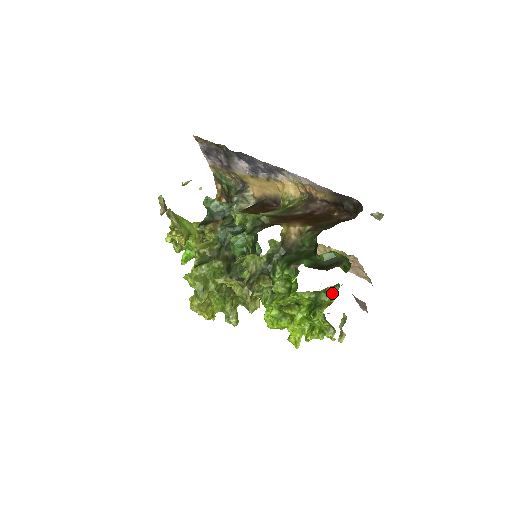
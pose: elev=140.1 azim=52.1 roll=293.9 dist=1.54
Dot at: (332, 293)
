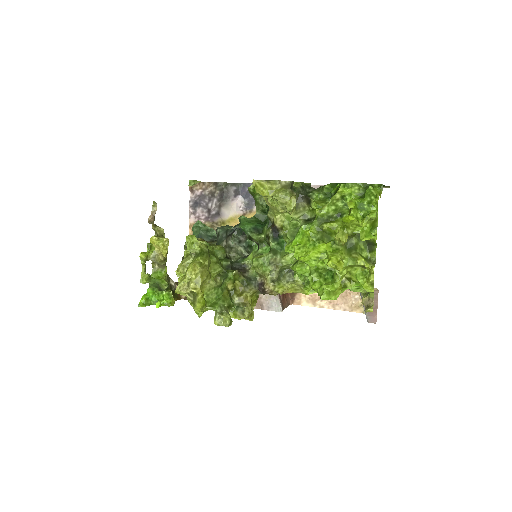
Dot at: occluded
